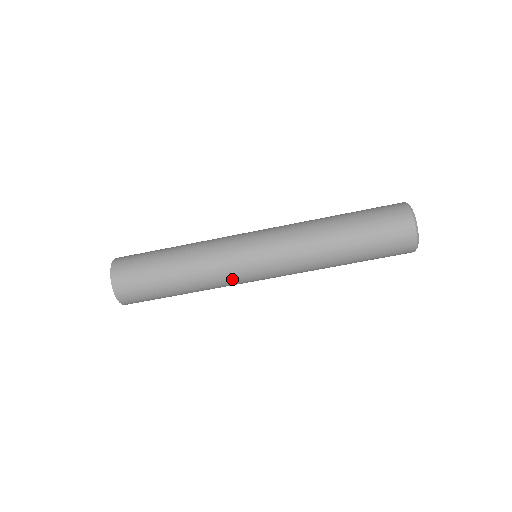
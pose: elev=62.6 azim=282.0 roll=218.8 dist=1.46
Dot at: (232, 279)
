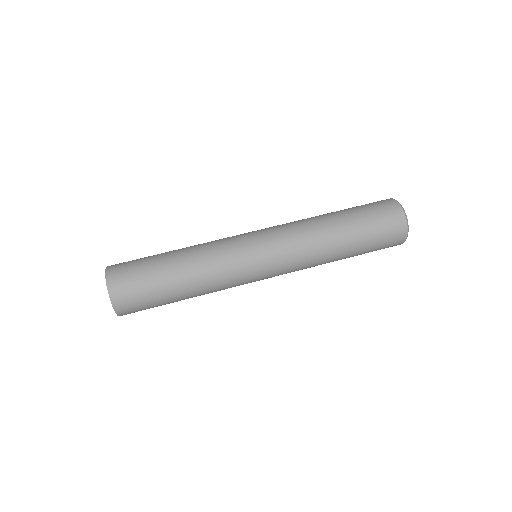
Dot at: (229, 247)
